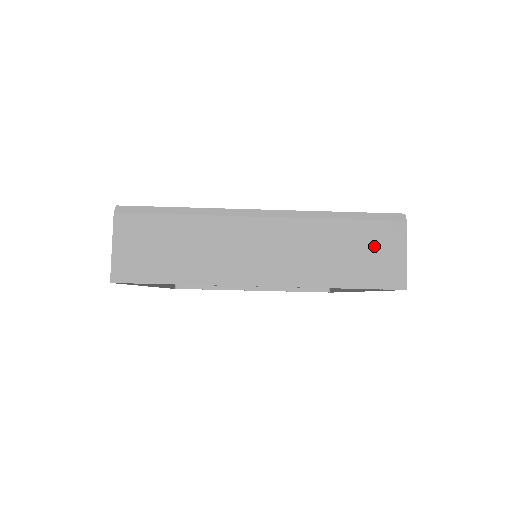
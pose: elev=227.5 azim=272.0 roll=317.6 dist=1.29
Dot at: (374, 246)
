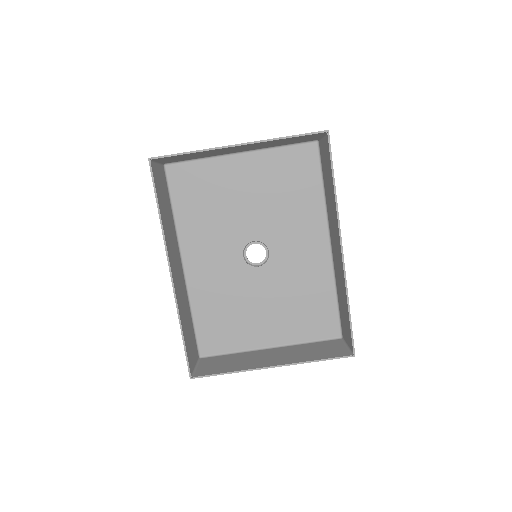
Dot at: occluded
